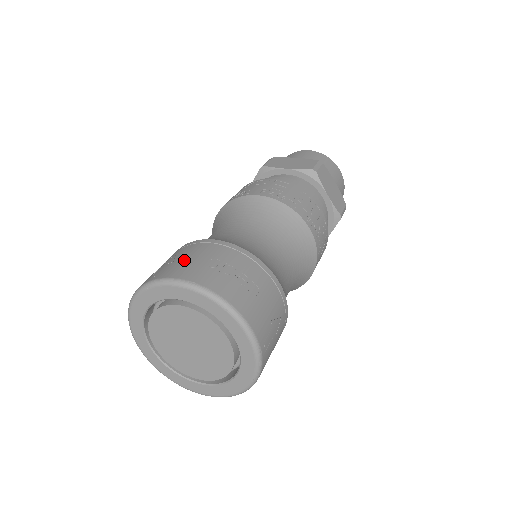
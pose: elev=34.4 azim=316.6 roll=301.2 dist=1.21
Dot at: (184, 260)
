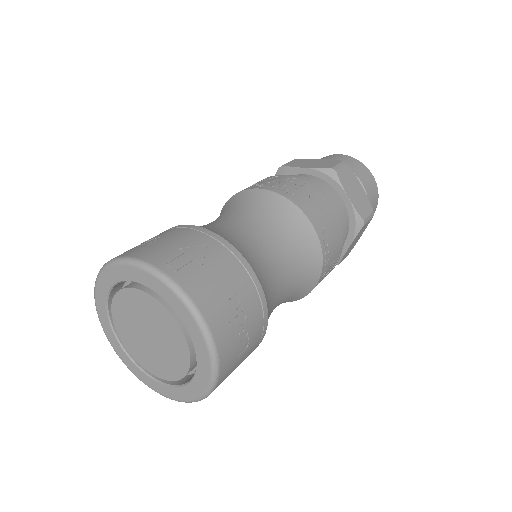
Dot at: occluded
